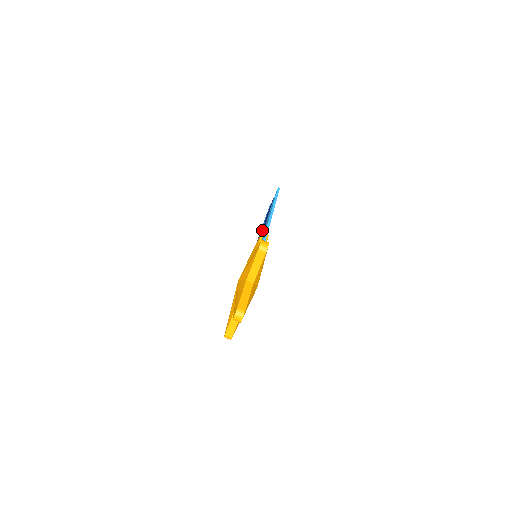
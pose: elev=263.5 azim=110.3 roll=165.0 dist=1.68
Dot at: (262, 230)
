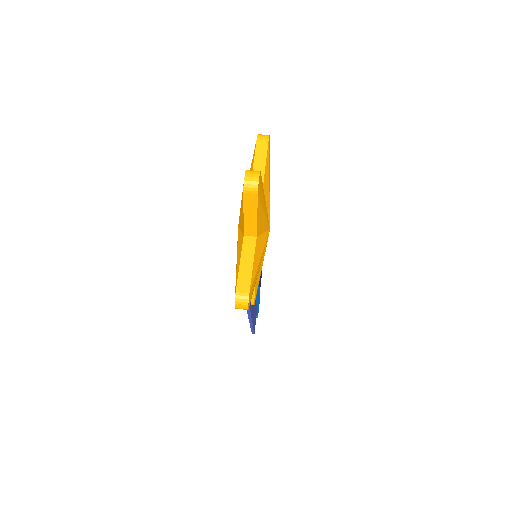
Dot at: occluded
